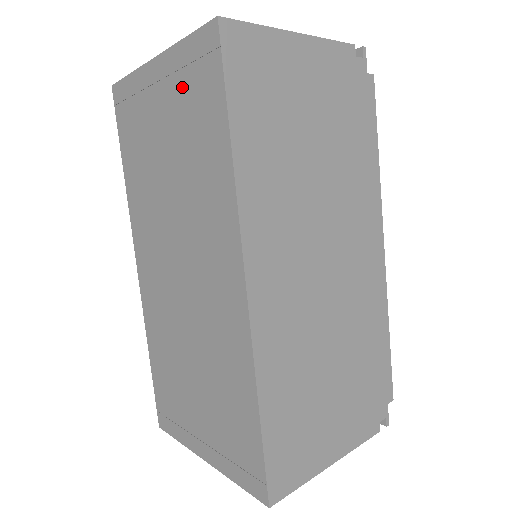
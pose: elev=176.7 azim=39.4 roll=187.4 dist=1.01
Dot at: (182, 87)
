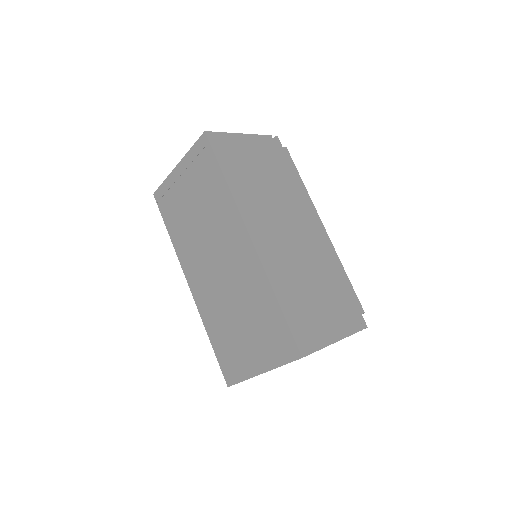
Dot at: (195, 169)
